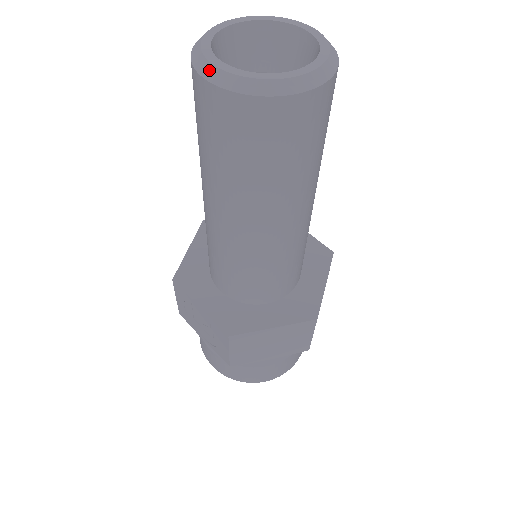
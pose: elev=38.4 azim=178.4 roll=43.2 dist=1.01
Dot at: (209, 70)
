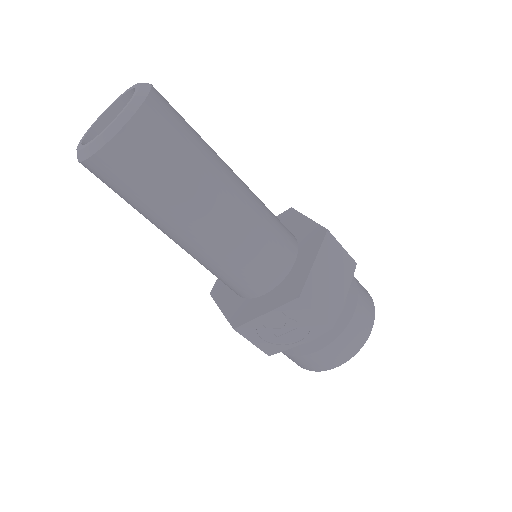
Dot at: (95, 145)
